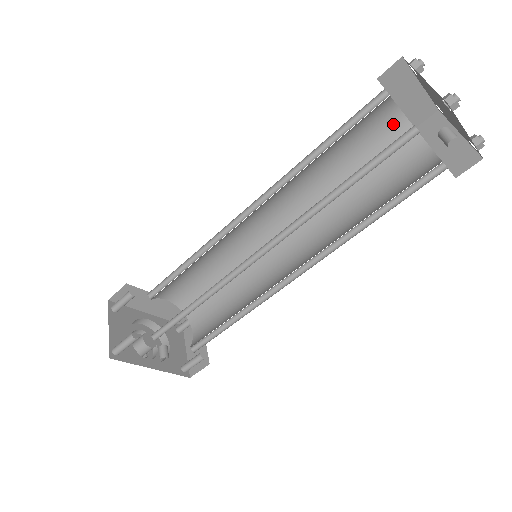
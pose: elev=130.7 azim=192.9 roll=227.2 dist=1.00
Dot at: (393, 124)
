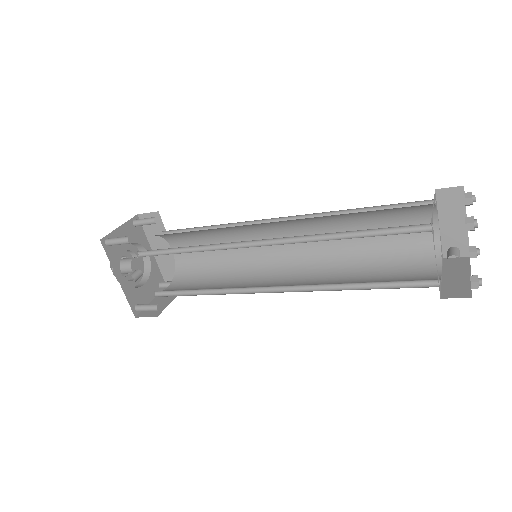
Dot at: (427, 238)
